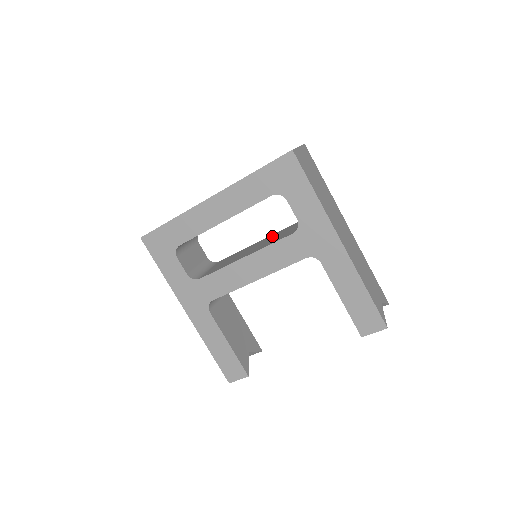
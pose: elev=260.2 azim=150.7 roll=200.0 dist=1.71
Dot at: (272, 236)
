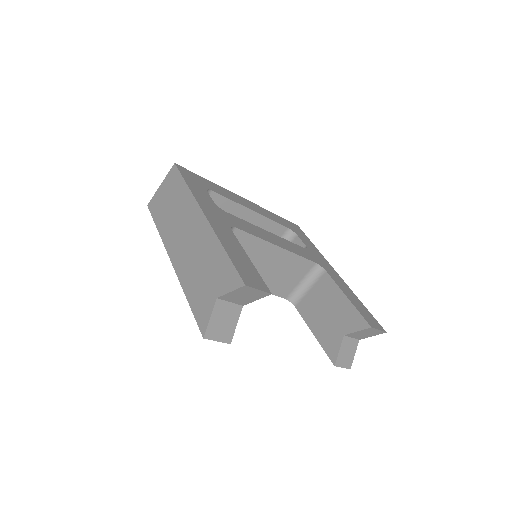
Dot at: occluded
